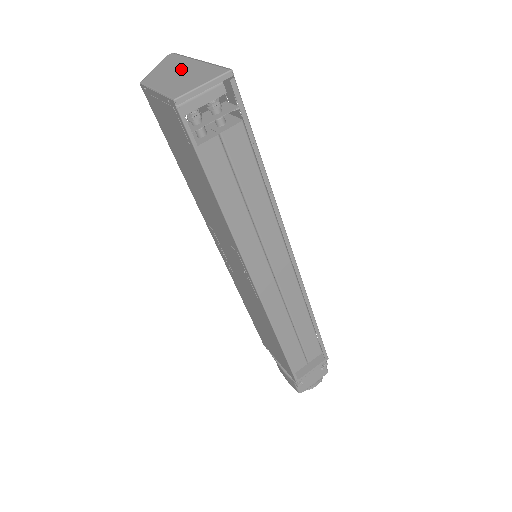
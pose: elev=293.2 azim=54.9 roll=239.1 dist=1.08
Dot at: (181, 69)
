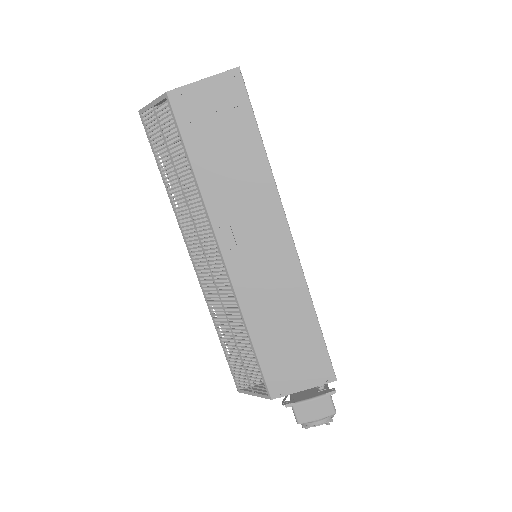
Dot at: occluded
